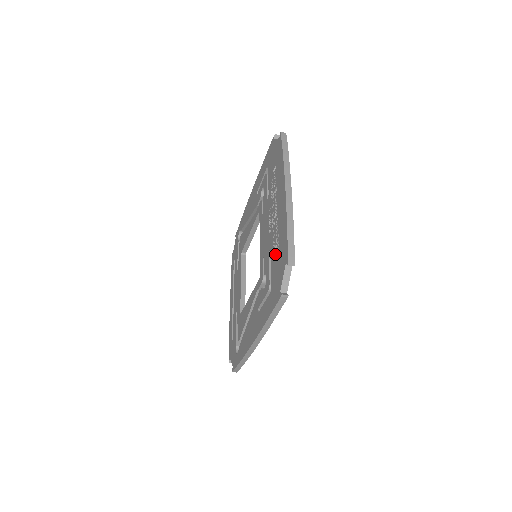
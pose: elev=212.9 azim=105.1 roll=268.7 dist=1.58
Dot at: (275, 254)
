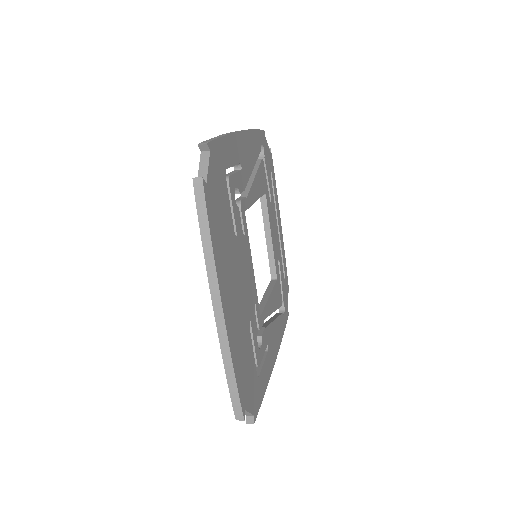
Dot at: occluded
